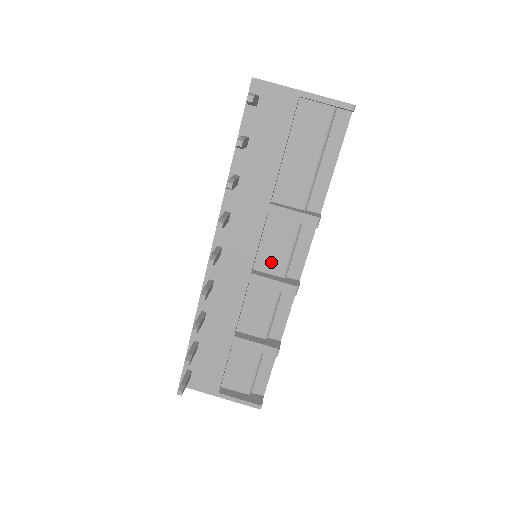
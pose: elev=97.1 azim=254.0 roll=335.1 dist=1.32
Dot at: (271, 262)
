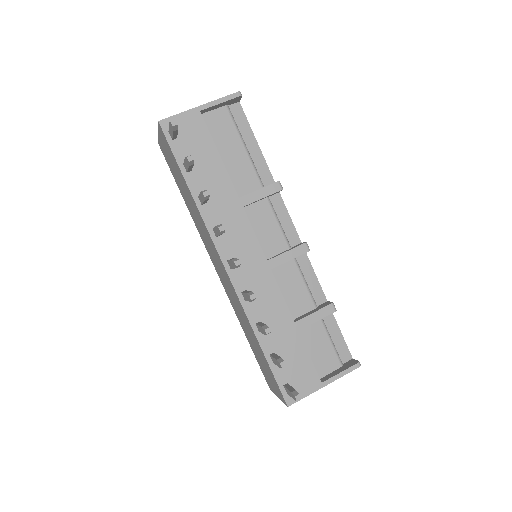
Dot at: (272, 244)
